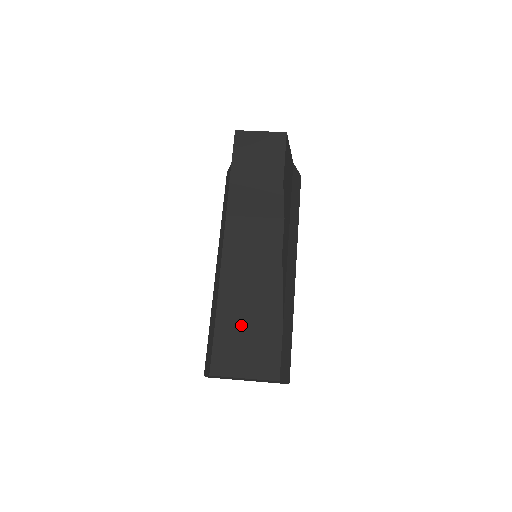
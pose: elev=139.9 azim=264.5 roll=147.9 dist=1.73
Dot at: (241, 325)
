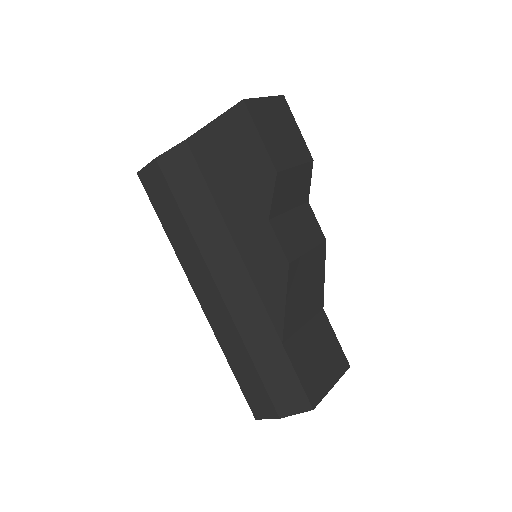
Dot at: (304, 338)
